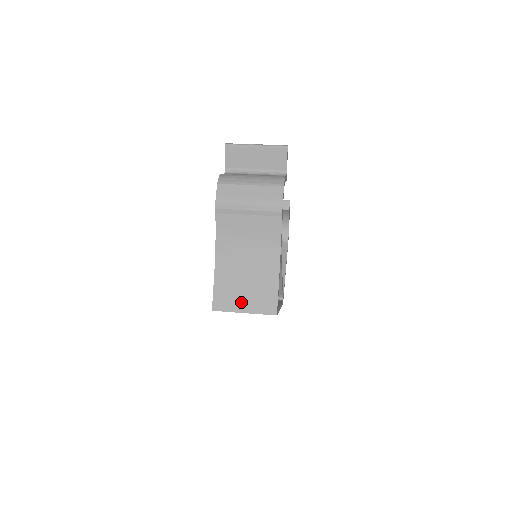
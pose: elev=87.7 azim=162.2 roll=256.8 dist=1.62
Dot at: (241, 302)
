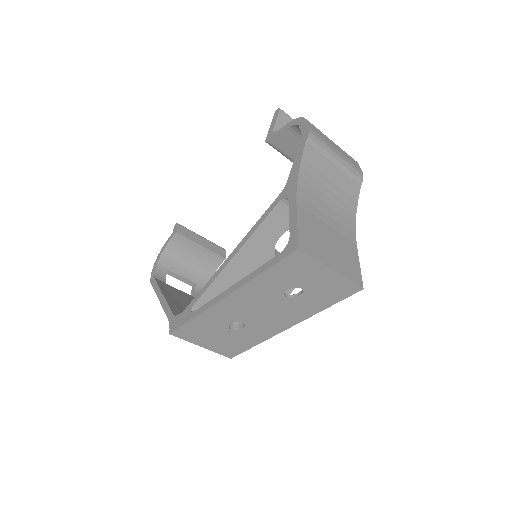
Dot at: (328, 255)
